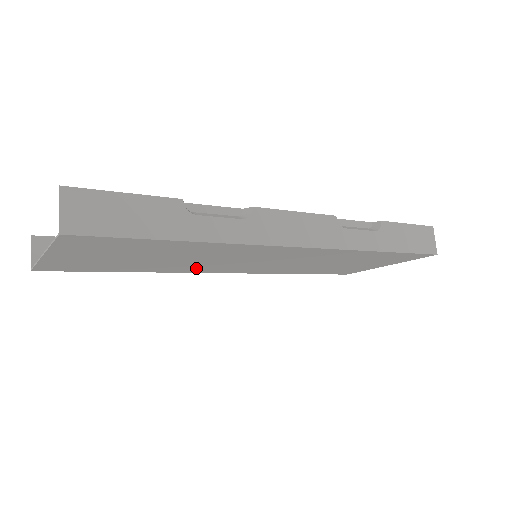
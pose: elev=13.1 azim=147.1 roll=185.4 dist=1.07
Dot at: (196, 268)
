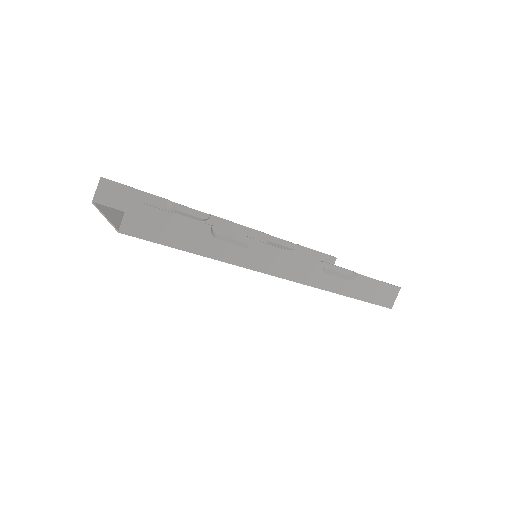
Dot at: occluded
